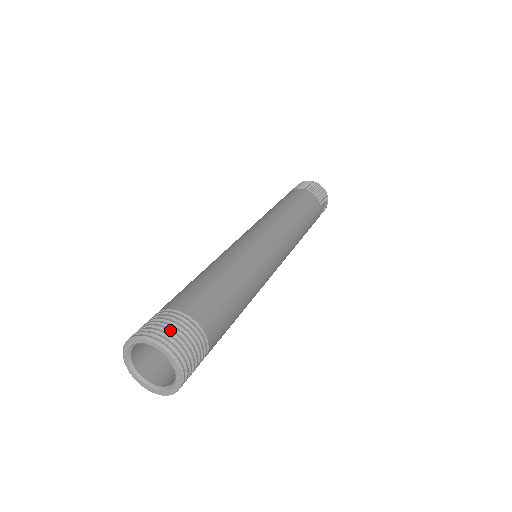
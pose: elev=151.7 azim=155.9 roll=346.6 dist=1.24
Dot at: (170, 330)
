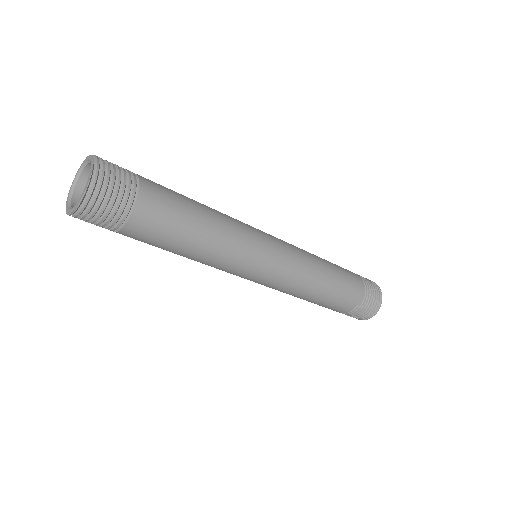
Dot at: (109, 162)
